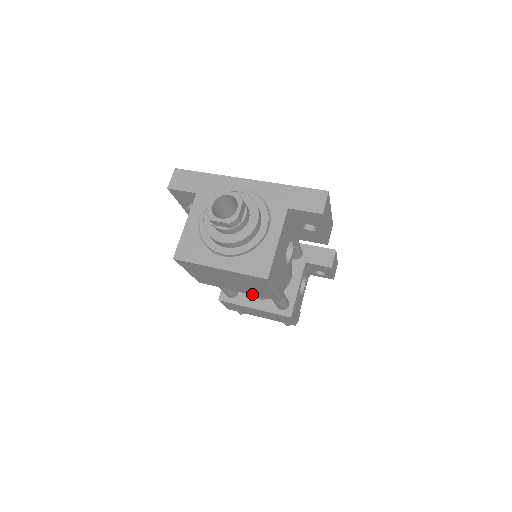
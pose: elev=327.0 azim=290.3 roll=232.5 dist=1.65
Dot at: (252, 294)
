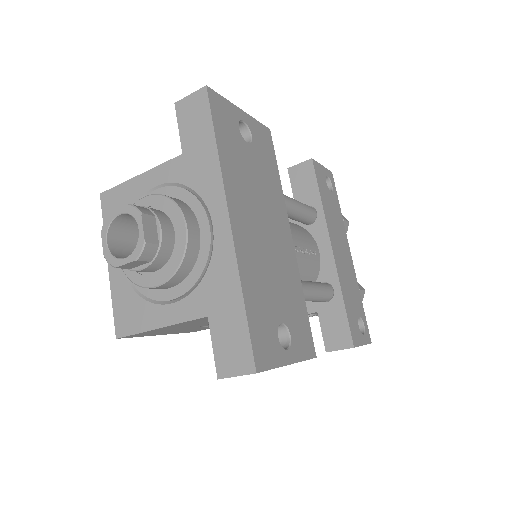
Dot at: occluded
